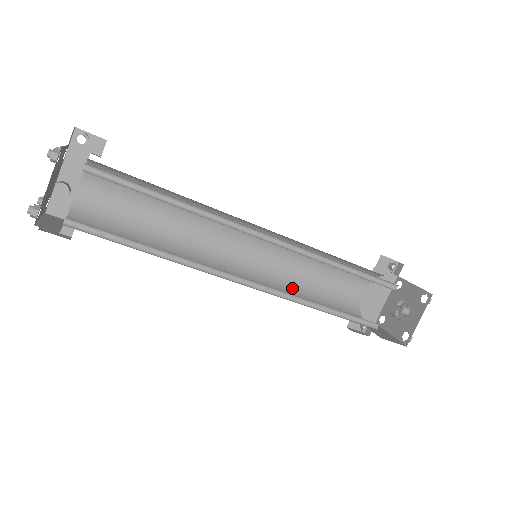
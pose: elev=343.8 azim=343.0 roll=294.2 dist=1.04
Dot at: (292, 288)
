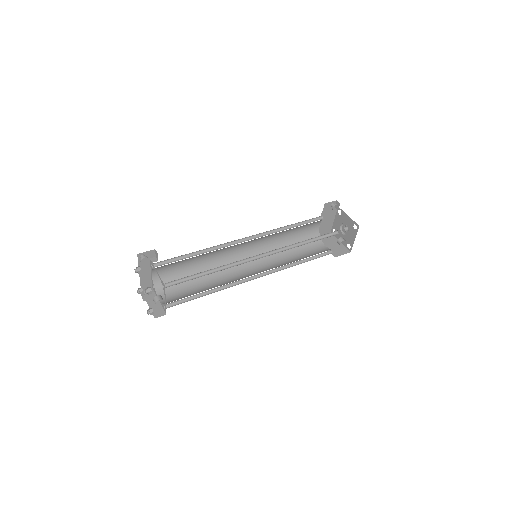
Dot at: occluded
